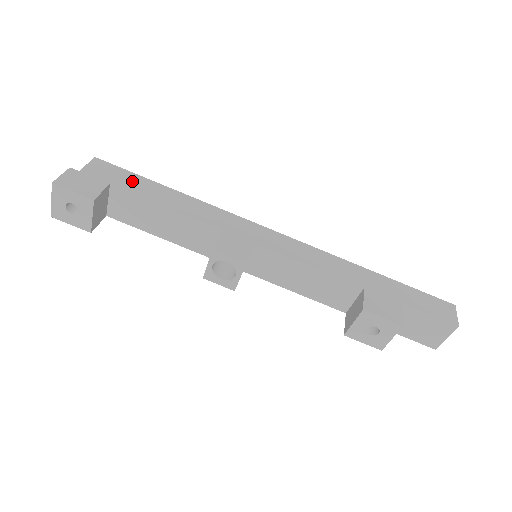
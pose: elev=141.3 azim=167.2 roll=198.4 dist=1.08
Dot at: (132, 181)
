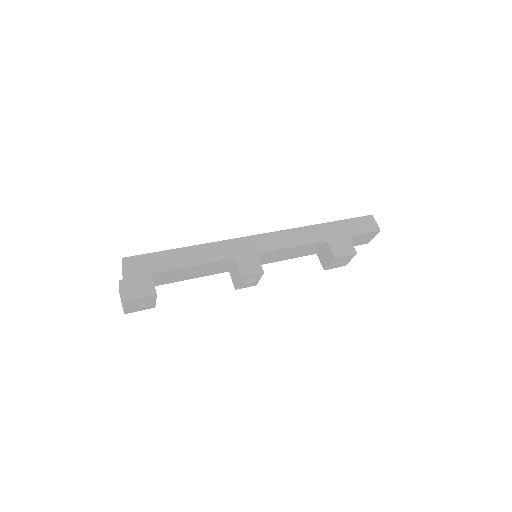
Dot at: (160, 261)
